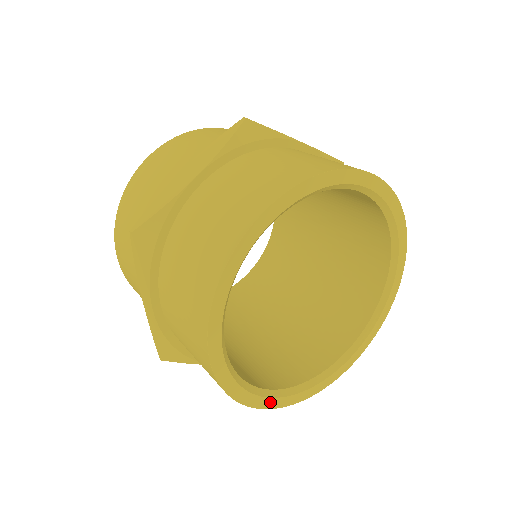
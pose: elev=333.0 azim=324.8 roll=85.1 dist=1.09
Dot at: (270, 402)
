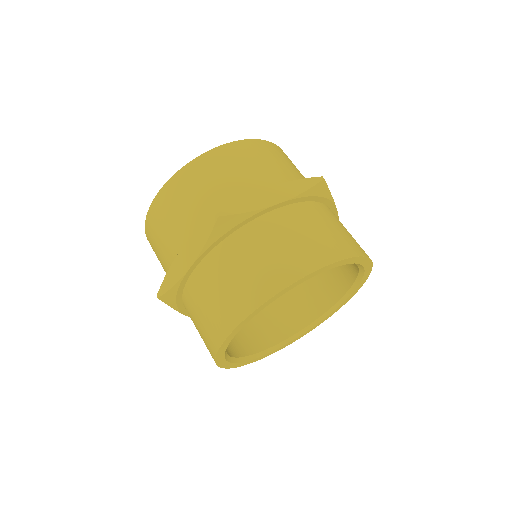
Dot at: (273, 352)
